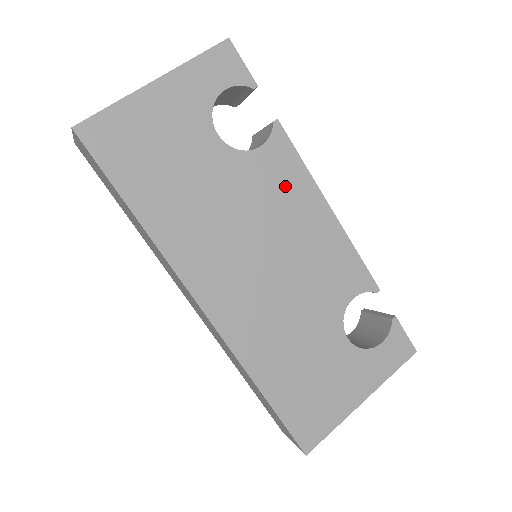
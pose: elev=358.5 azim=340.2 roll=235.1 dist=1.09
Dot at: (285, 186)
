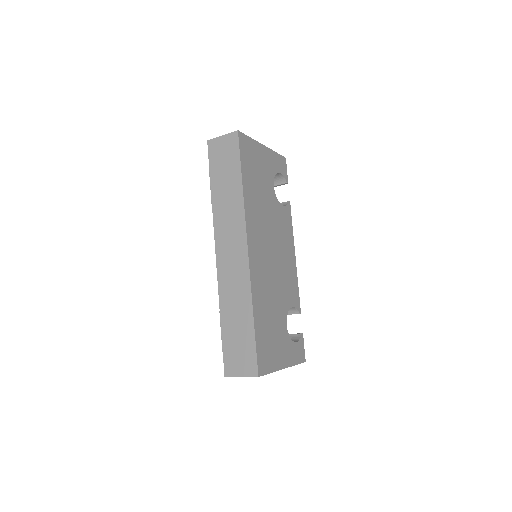
Dot at: (286, 230)
